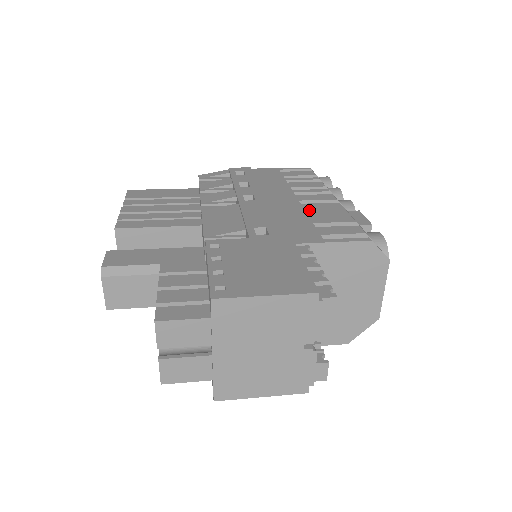
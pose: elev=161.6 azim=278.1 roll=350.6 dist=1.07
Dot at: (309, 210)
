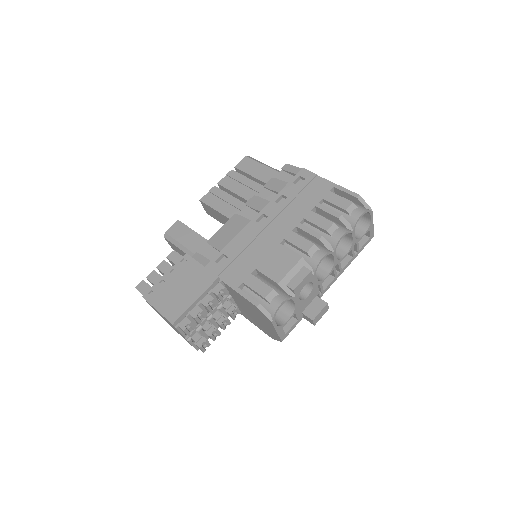
Dot at: (273, 254)
